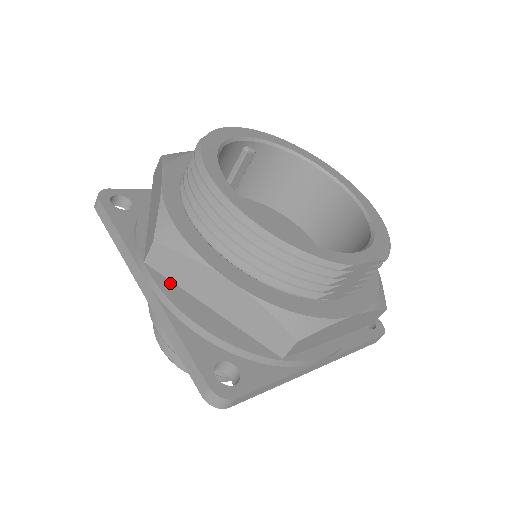
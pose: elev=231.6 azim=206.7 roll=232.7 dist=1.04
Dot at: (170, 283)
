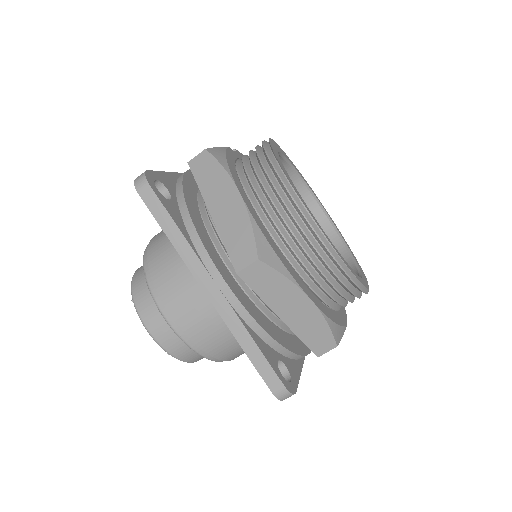
Dot at: (237, 289)
